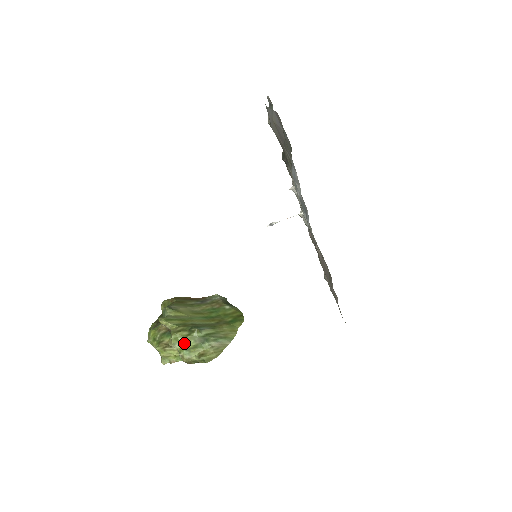
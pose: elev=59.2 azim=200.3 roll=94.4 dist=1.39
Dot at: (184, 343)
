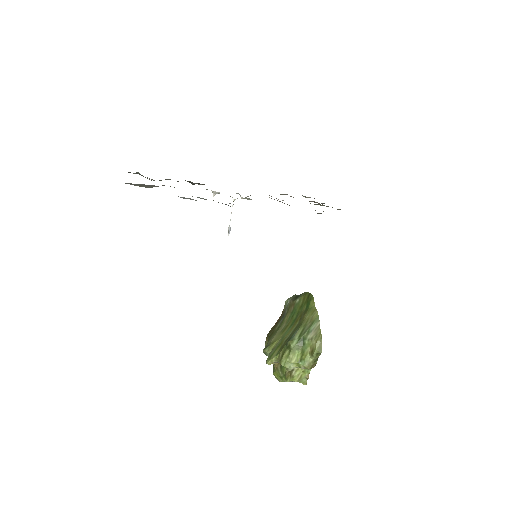
Dot at: (294, 359)
